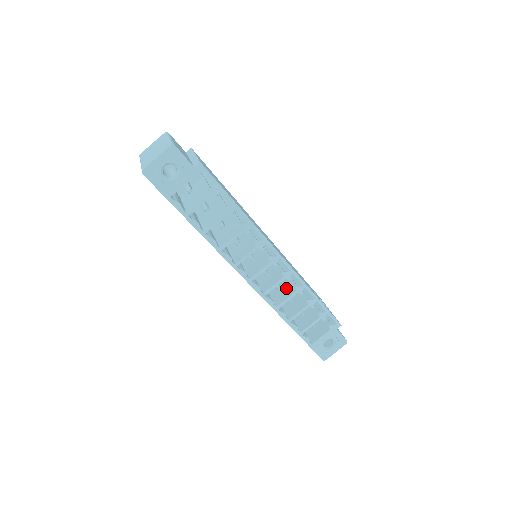
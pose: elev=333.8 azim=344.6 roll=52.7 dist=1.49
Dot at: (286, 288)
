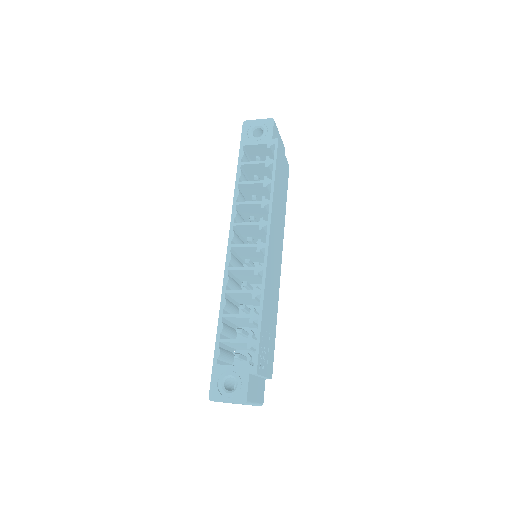
Dot at: occluded
